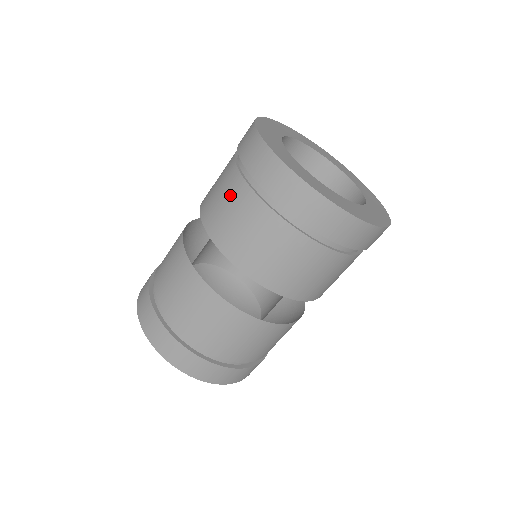
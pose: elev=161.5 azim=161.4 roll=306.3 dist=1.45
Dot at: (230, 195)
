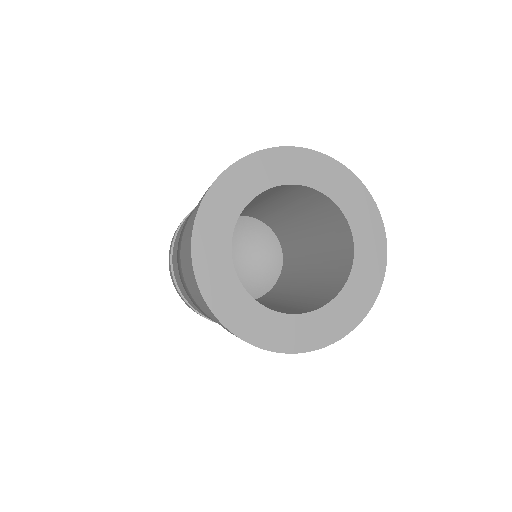
Dot at: (190, 221)
